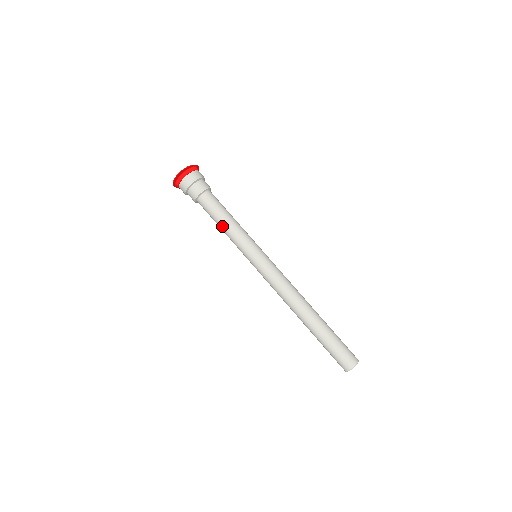
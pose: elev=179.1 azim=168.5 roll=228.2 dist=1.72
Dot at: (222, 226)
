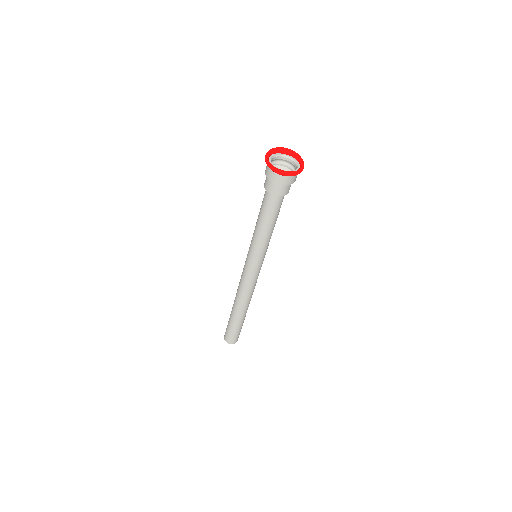
Dot at: (260, 226)
